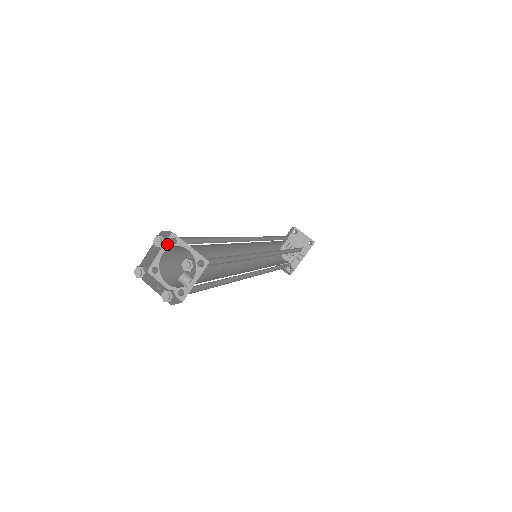
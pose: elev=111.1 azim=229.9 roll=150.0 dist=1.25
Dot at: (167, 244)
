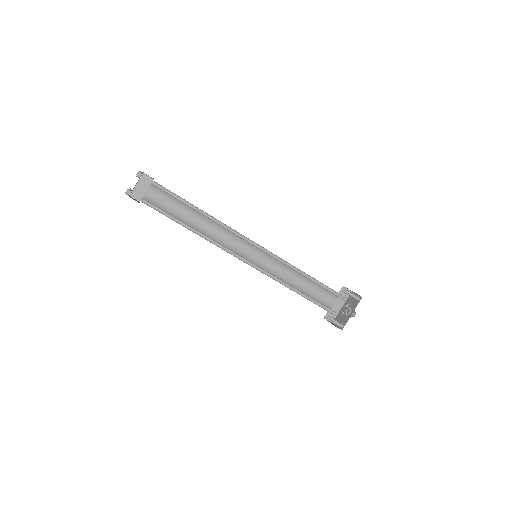
Dot at: (150, 185)
